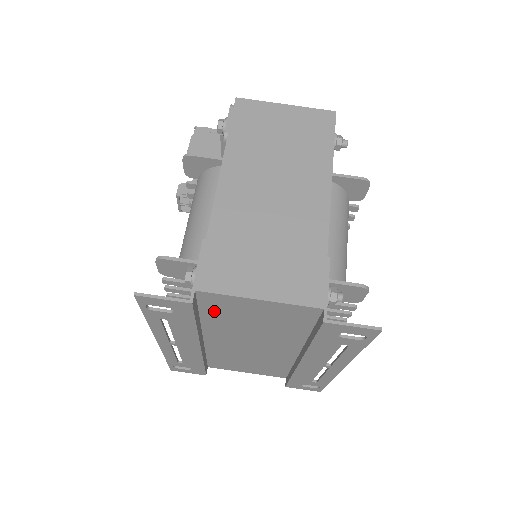
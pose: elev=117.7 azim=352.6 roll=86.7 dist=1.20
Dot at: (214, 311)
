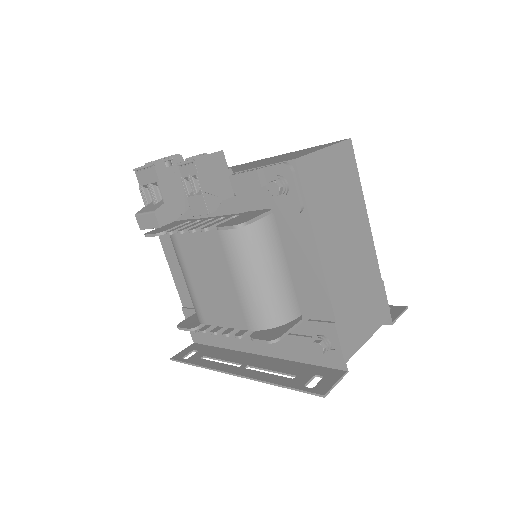
Dot at: occluded
